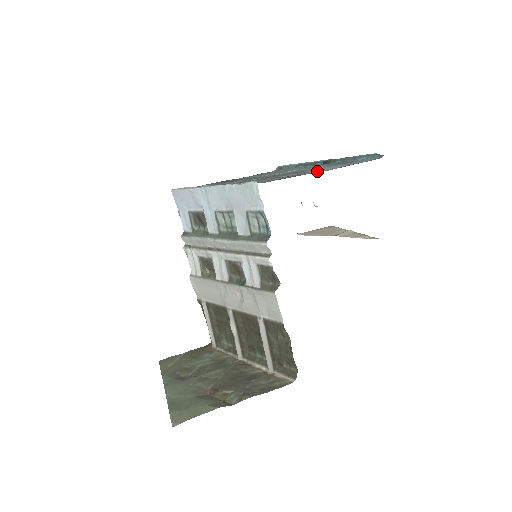
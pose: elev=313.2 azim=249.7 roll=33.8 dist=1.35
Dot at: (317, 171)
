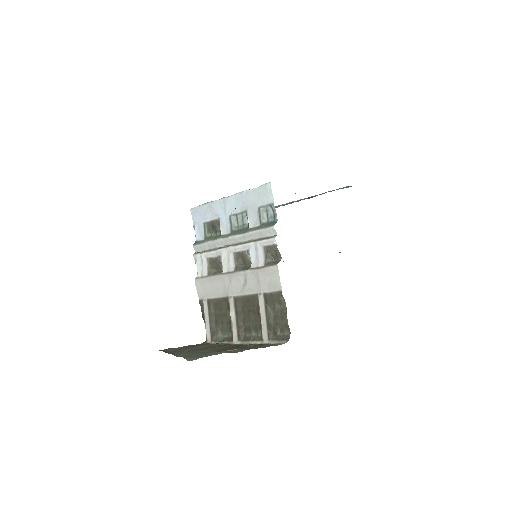
Dot at: occluded
